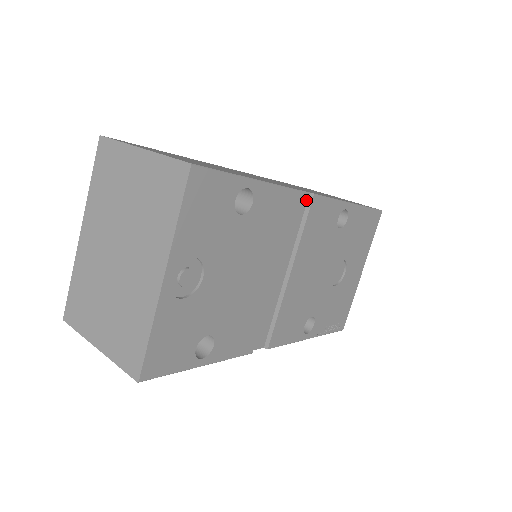
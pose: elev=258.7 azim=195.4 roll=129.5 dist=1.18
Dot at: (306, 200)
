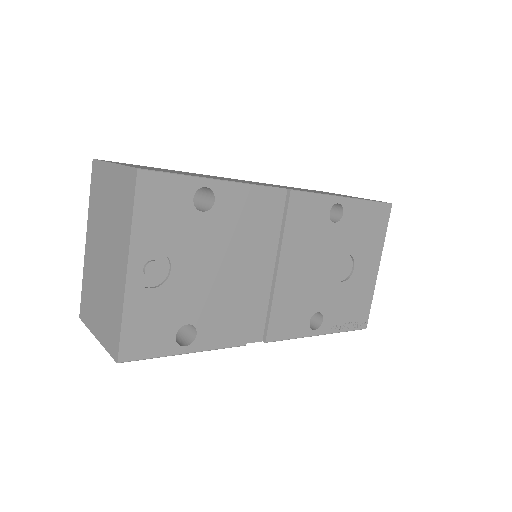
Dot at: (284, 196)
